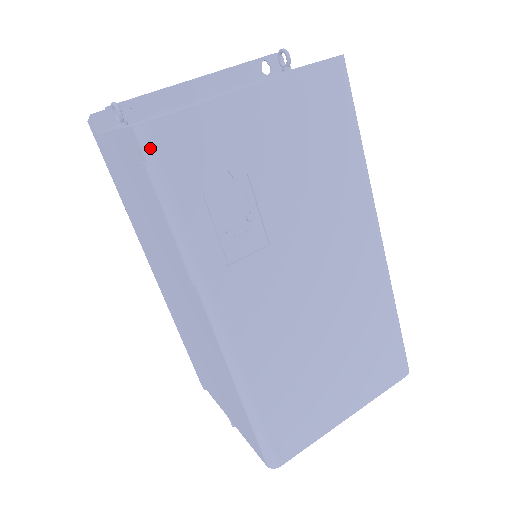
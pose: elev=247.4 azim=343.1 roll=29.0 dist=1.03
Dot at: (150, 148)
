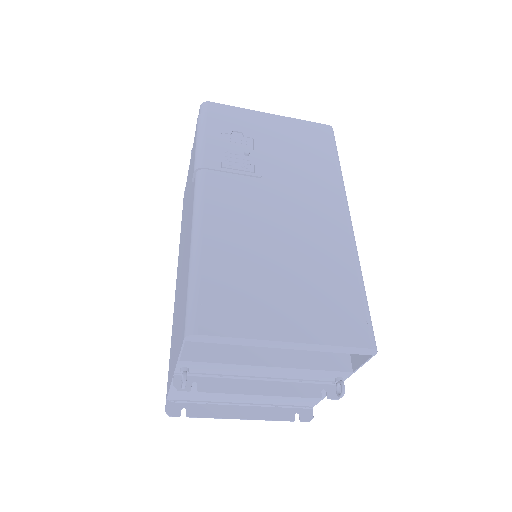
Dot at: (204, 110)
